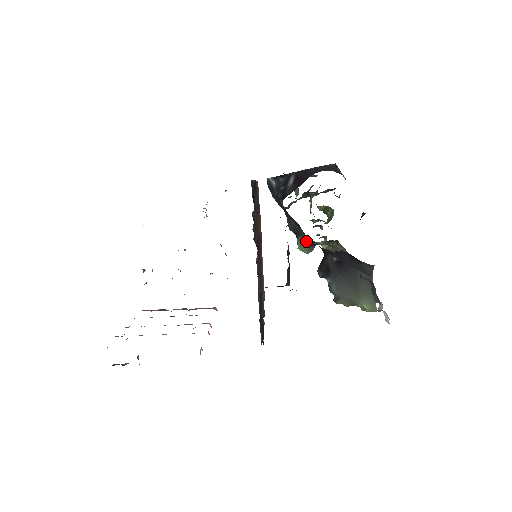
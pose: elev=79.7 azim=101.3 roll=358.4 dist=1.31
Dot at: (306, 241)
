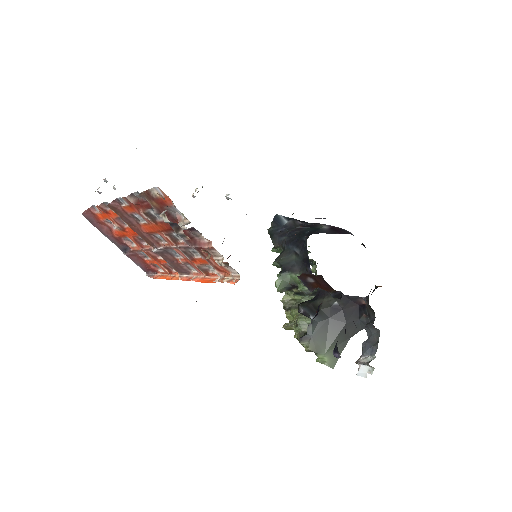
Dot at: (290, 280)
